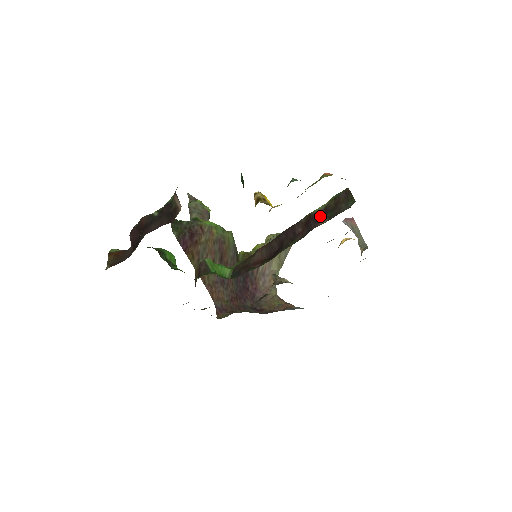
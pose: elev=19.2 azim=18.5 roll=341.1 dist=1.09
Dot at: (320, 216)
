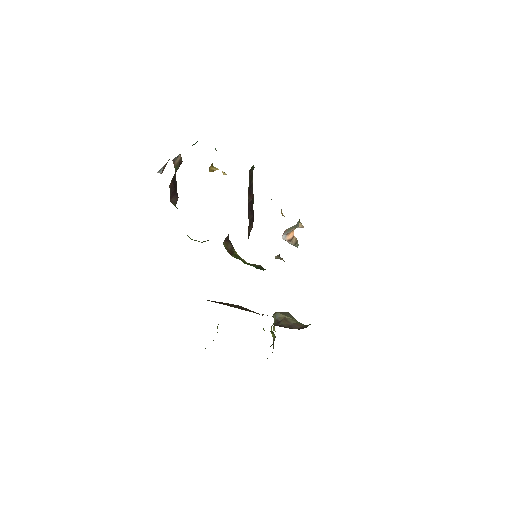
Dot at: (250, 184)
